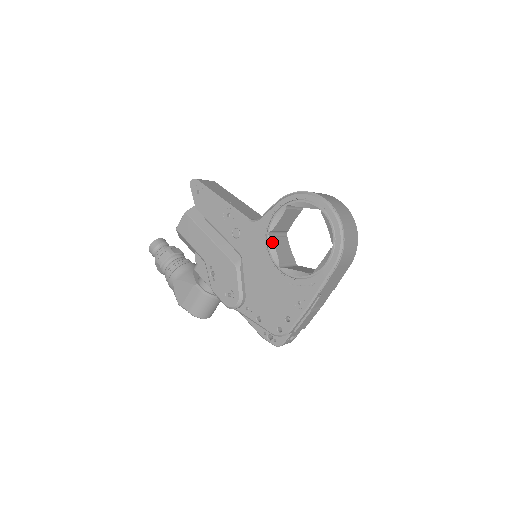
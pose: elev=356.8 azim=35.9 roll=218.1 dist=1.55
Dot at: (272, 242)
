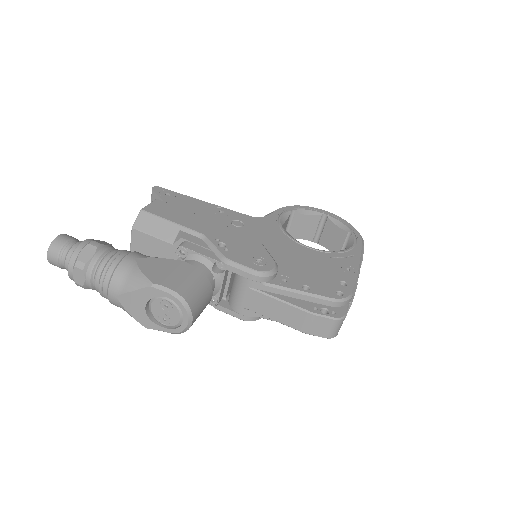
Dot at: (287, 232)
